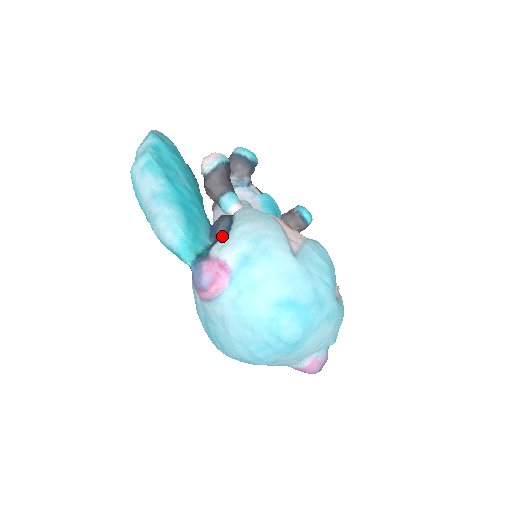
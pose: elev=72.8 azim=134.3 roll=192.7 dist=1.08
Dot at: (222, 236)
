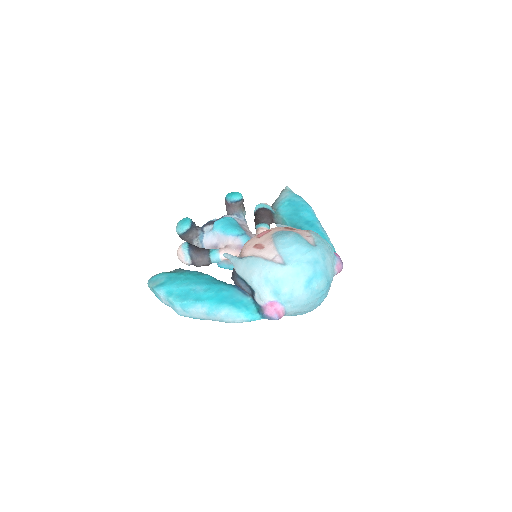
Dot at: (252, 293)
